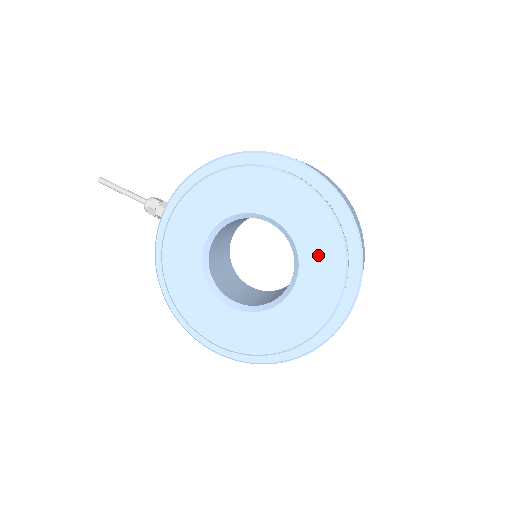
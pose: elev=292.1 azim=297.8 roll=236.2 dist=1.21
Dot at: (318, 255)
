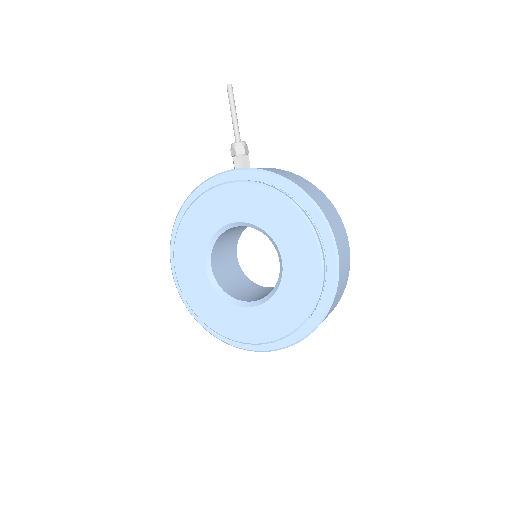
Dot at: (279, 313)
